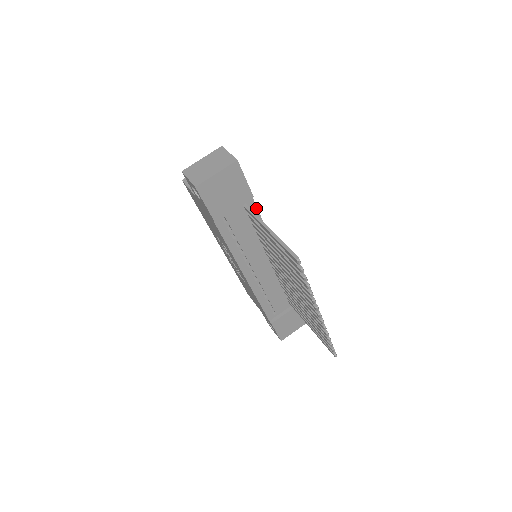
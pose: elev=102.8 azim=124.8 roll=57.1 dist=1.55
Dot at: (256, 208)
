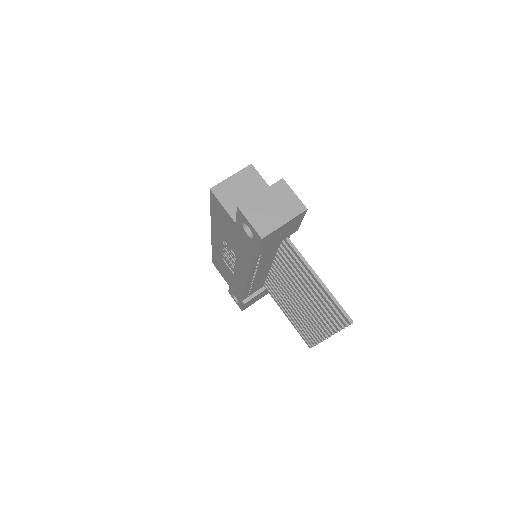
Dot at: occluded
